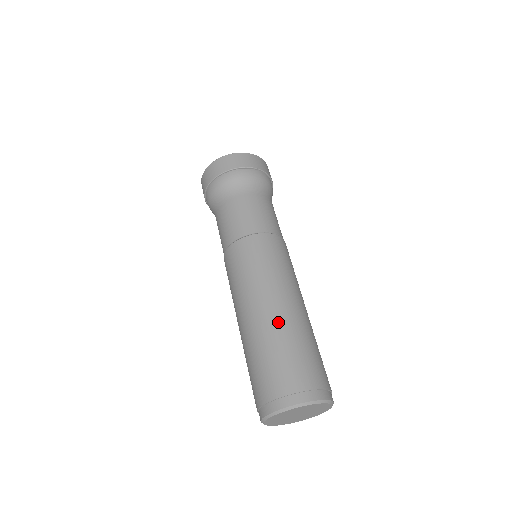
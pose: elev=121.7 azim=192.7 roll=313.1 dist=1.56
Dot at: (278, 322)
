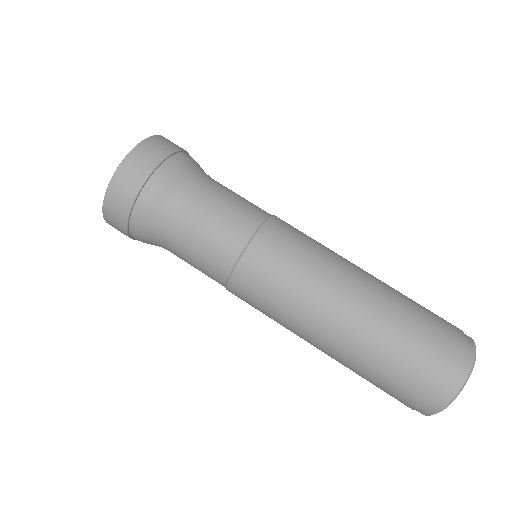
Dot at: (355, 344)
